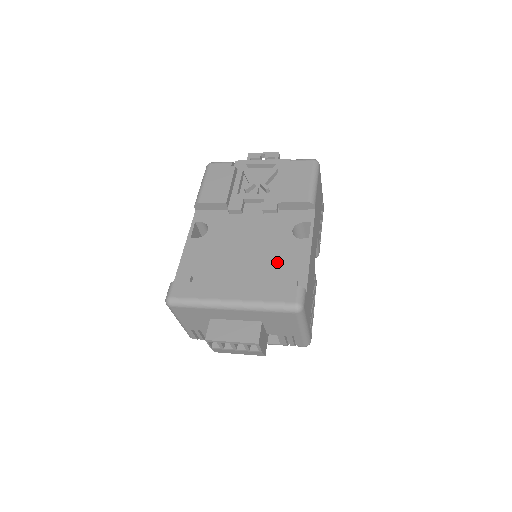
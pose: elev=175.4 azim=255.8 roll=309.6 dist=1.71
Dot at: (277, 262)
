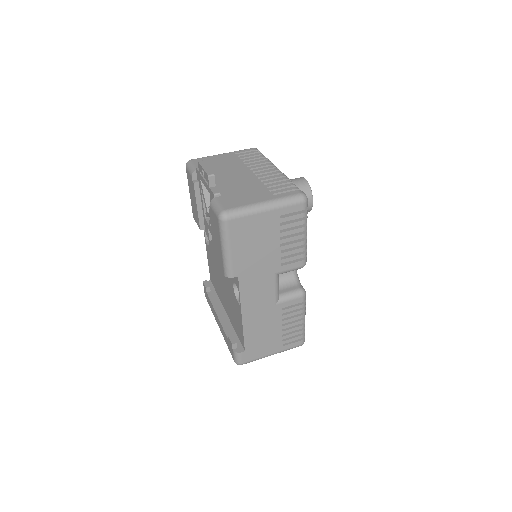
Dot at: (233, 310)
